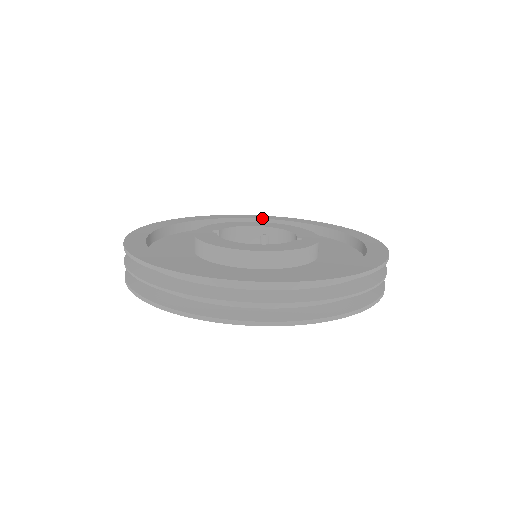
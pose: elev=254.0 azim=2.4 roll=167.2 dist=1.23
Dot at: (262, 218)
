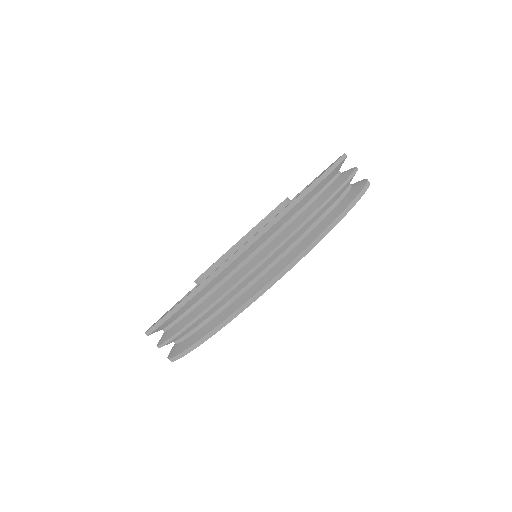
Dot at: occluded
